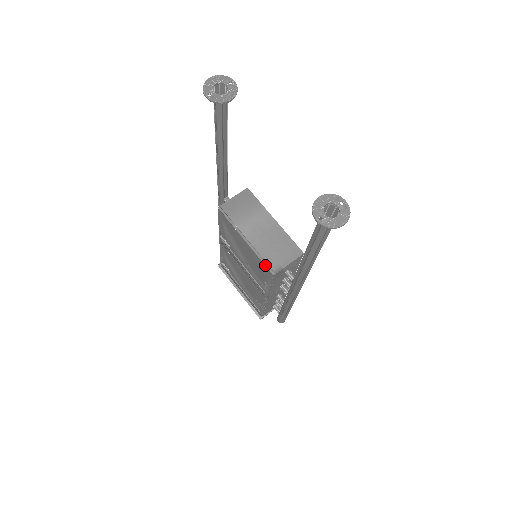
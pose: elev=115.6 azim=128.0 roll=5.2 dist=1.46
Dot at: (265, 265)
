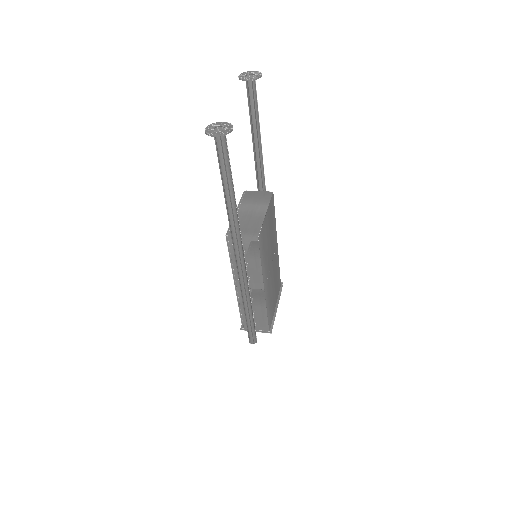
Dot at: (228, 228)
